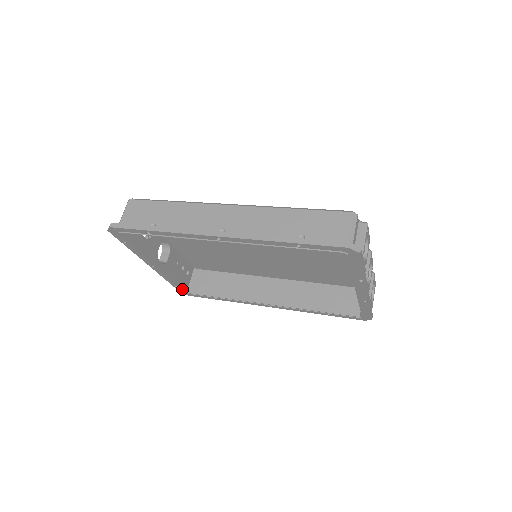
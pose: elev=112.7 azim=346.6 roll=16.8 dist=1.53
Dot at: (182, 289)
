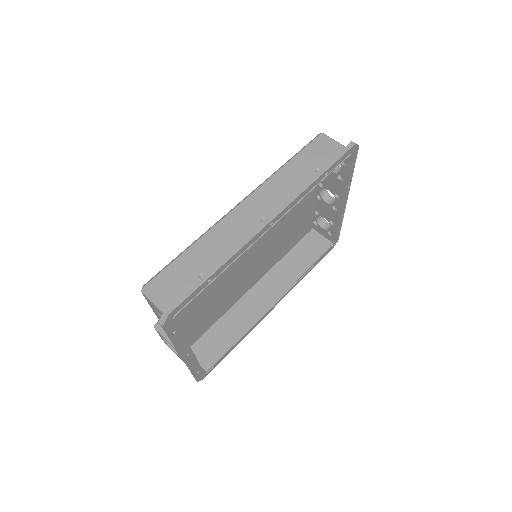
Dot at: (200, 373)
